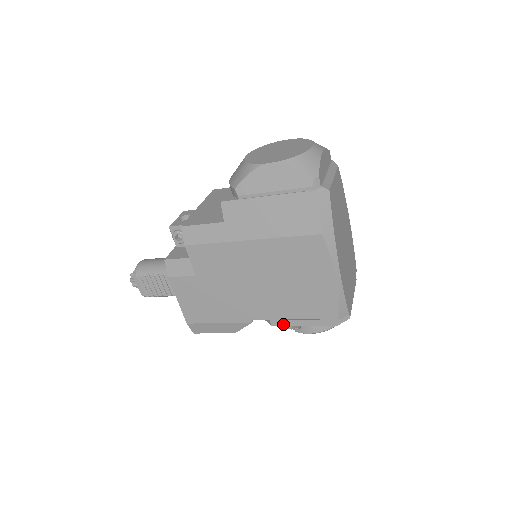
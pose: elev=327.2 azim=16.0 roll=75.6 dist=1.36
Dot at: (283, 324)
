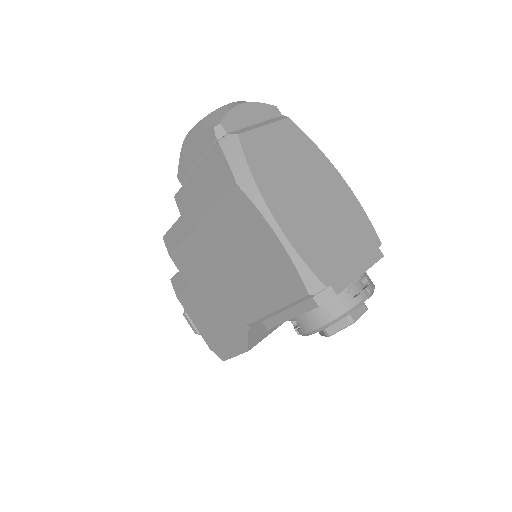
Dot at: (274, 324)
